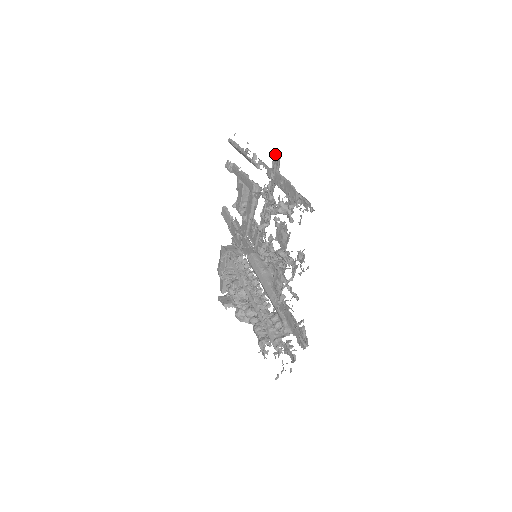
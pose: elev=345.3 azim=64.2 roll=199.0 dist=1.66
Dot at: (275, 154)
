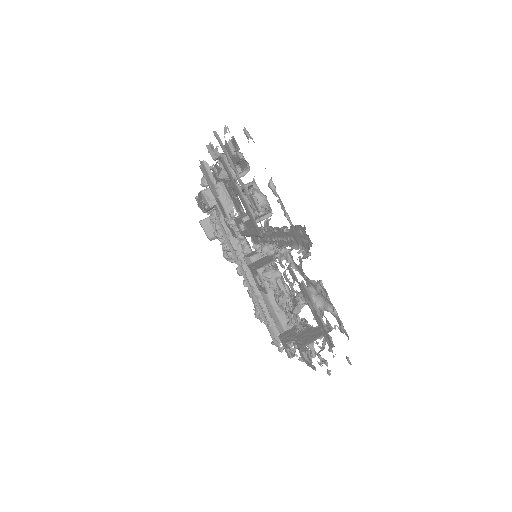
Dot at: (304, 226)
